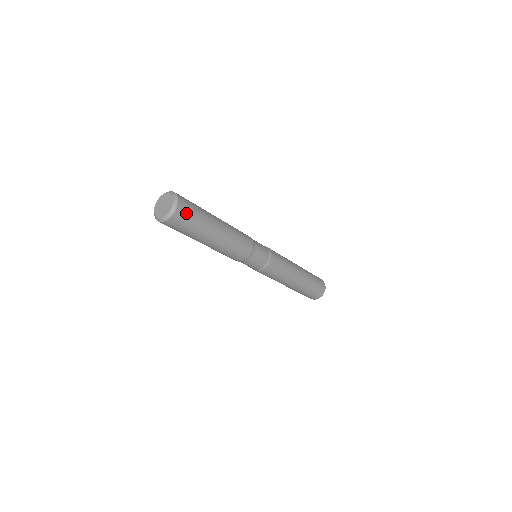
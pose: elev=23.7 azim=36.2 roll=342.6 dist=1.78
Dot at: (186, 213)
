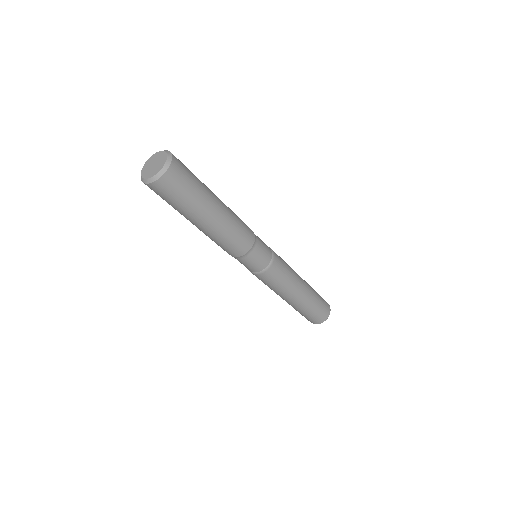
Dot at: (183, 168)
